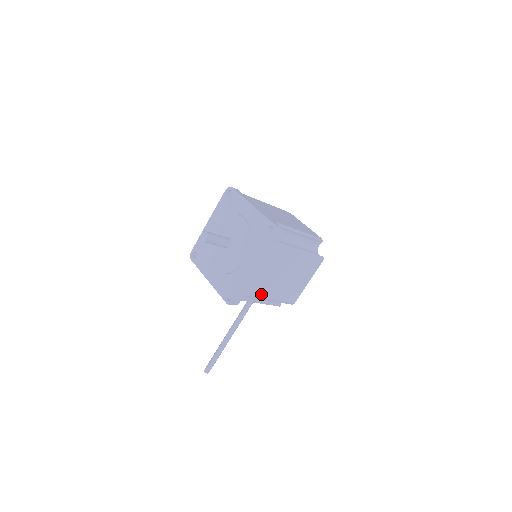
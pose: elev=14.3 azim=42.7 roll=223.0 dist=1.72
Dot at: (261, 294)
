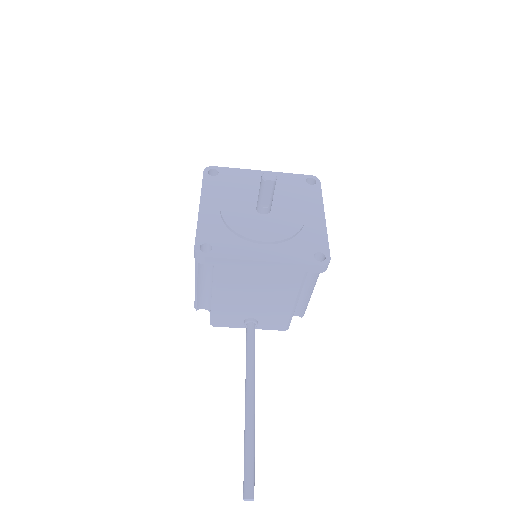
Dot at: occluded
